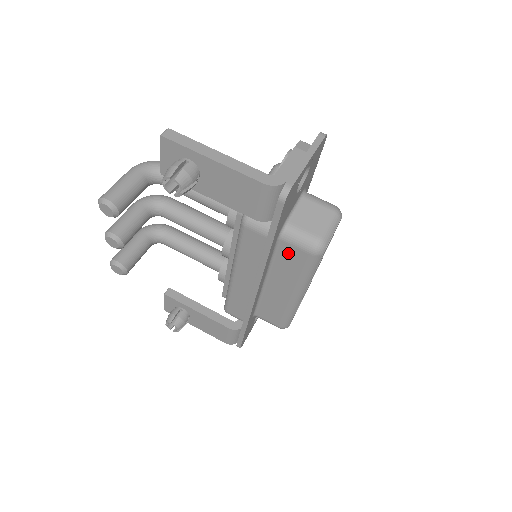
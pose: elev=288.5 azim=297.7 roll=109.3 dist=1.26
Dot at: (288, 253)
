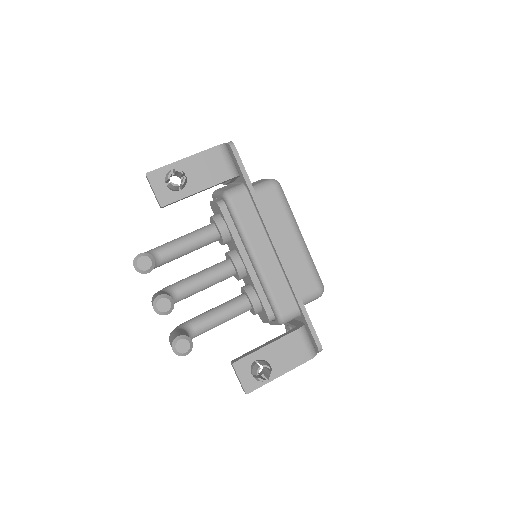
Dot at: (266, 202)
